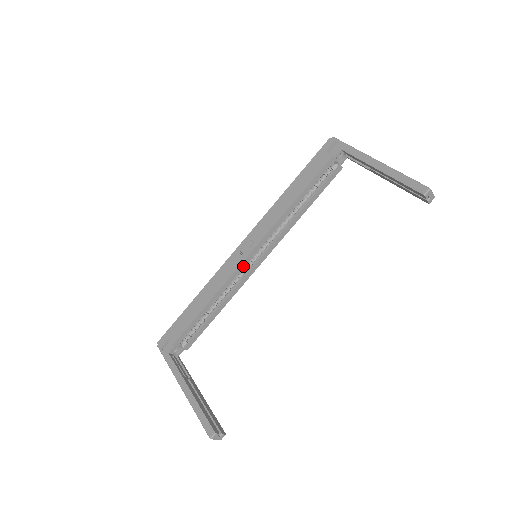
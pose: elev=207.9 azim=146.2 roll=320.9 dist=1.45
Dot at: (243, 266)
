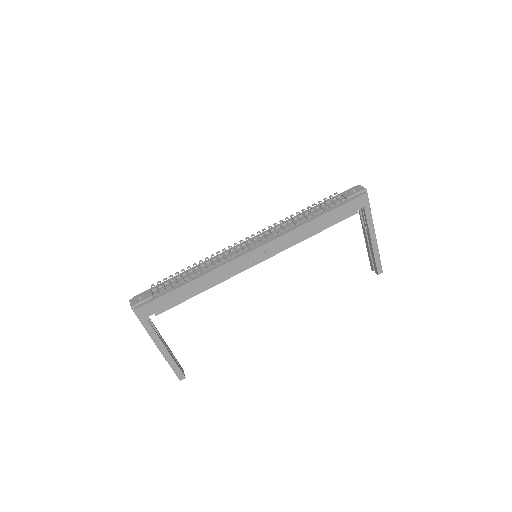
Dot at: (246, 267)
